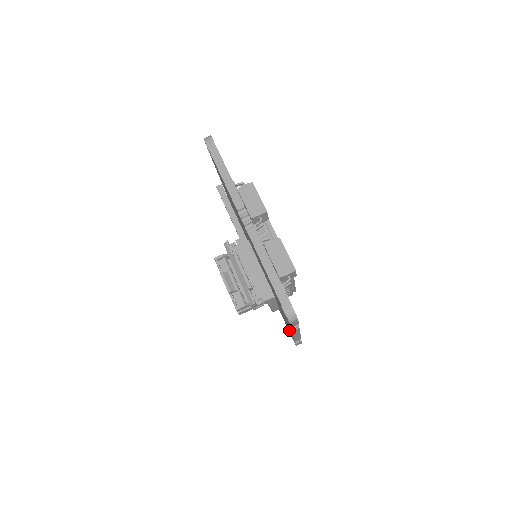
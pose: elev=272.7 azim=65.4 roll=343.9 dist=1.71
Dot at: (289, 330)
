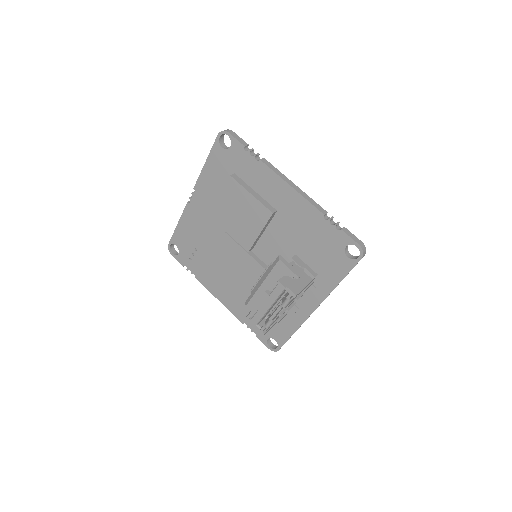
Dot at: (321, 230)
